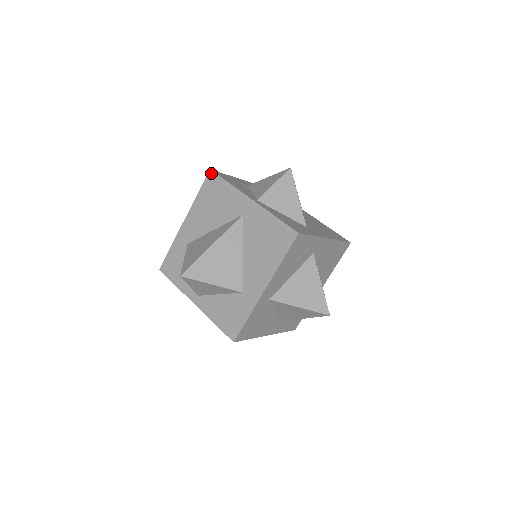
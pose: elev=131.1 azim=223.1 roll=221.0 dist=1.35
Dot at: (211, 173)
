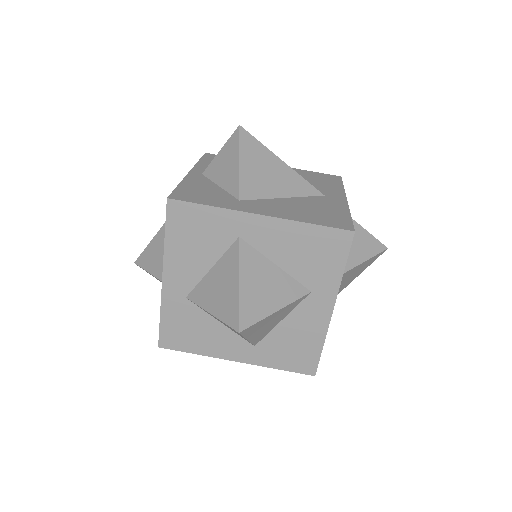
Dot at: occluded
